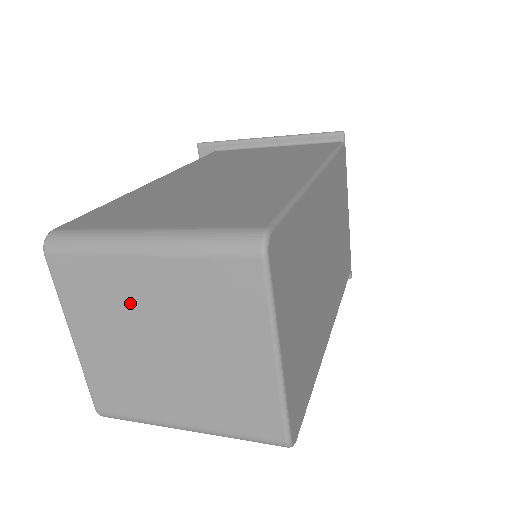
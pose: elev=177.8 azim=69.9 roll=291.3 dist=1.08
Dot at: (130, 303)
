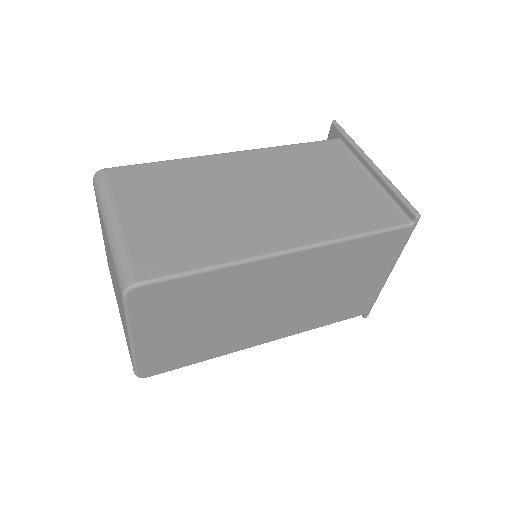
Dot at: (106, 243)
